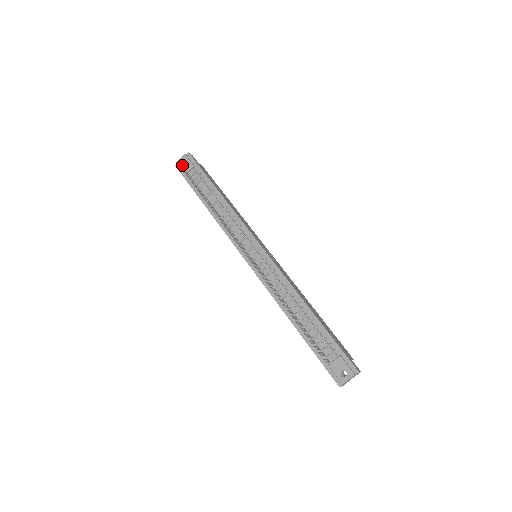
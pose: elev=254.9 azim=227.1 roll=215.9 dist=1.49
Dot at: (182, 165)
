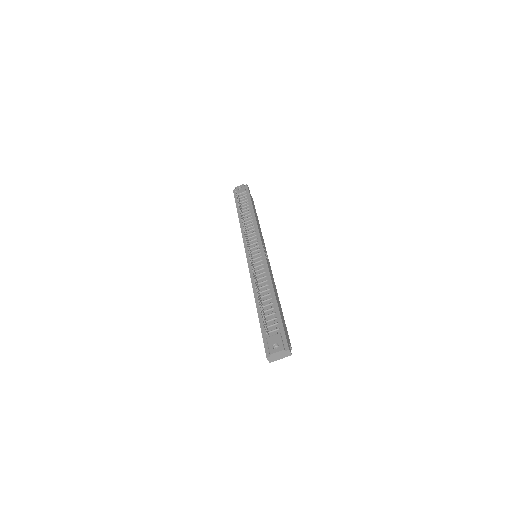
Dot at: (238, 189)
